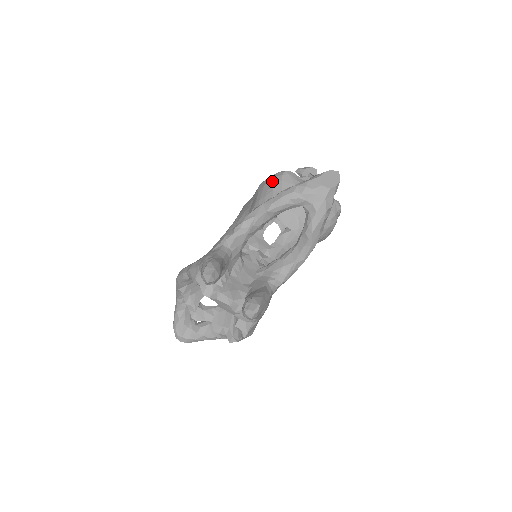
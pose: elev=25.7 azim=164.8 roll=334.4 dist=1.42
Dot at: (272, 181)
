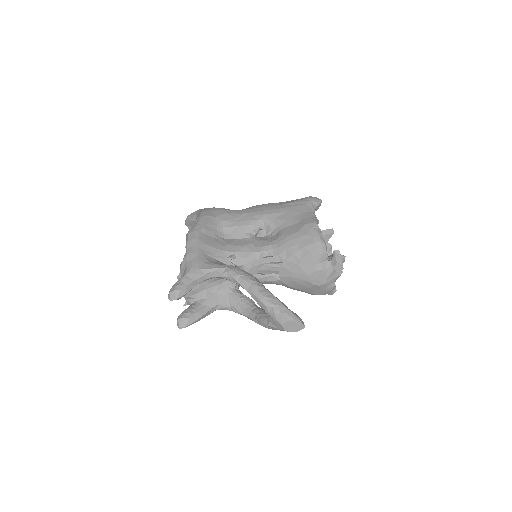
Dot at: (309, 242)
